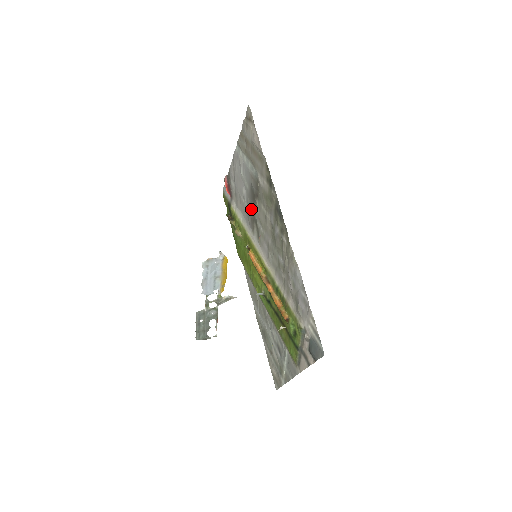
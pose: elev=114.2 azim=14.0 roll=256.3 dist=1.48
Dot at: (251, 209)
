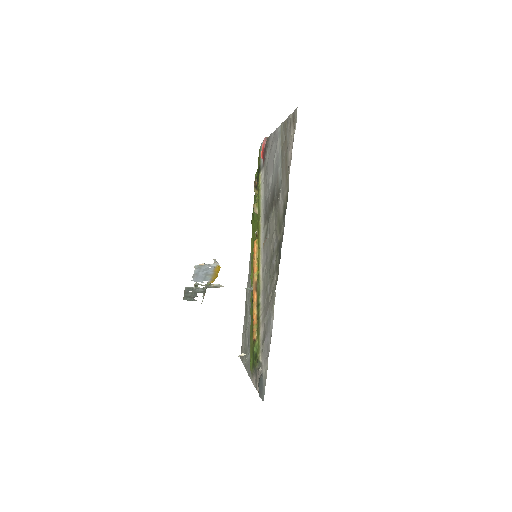
Dot at: (268, 207)
